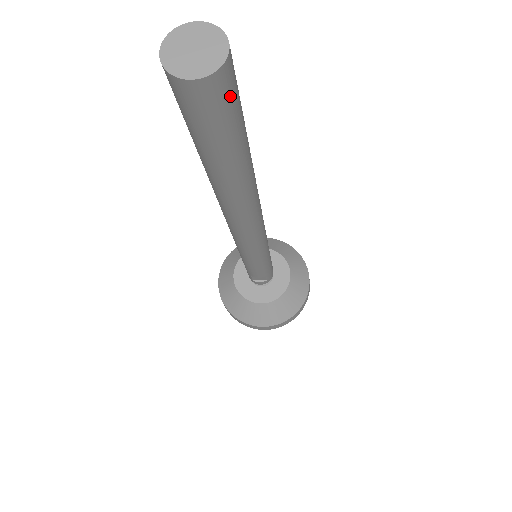
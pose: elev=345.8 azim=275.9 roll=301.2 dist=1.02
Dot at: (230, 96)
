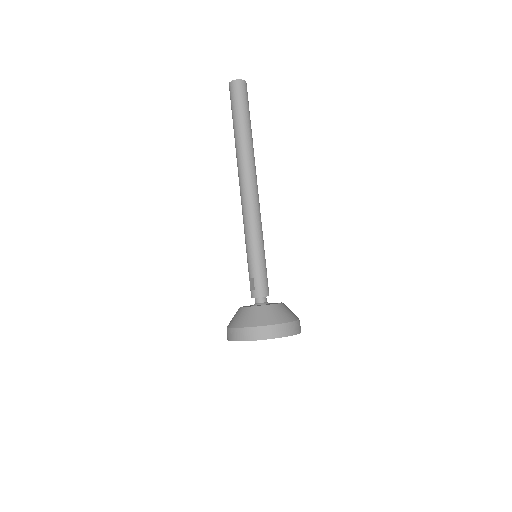
Dot at: (238, 91)
